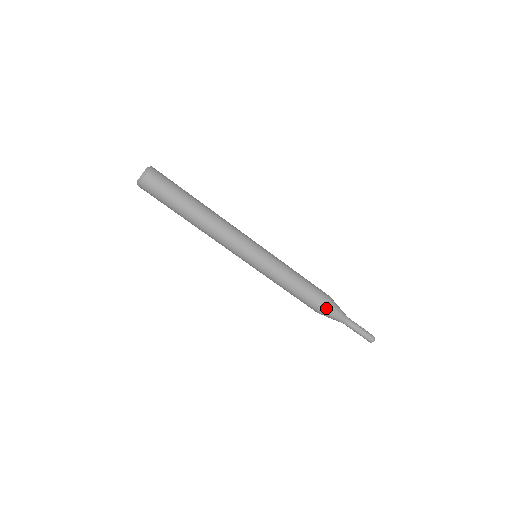
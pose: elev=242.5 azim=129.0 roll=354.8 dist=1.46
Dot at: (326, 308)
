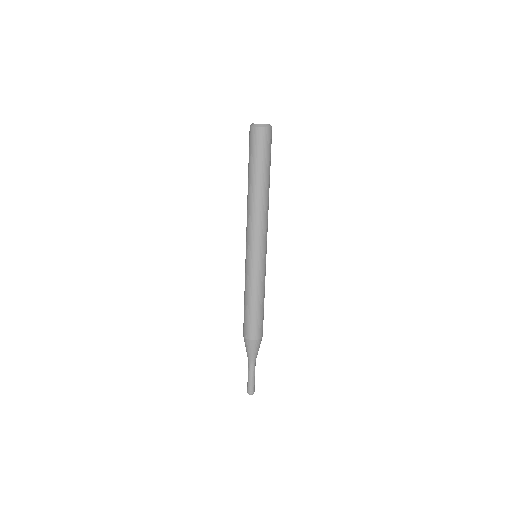
Dot at: (259, 338)
